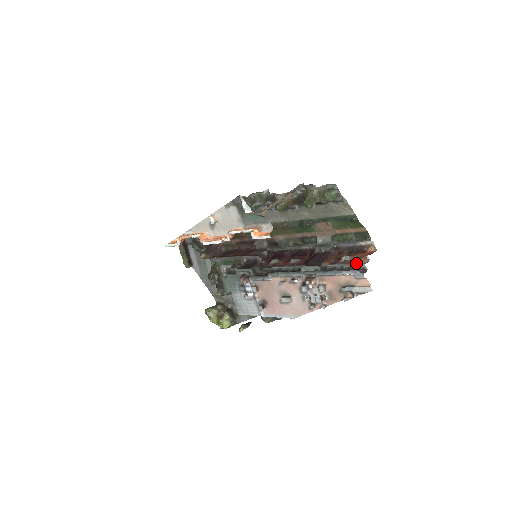
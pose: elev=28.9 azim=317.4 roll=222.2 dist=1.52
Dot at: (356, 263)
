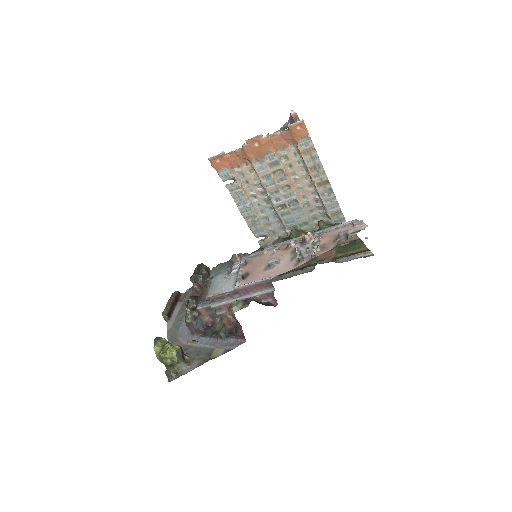
Dot at: occluded
